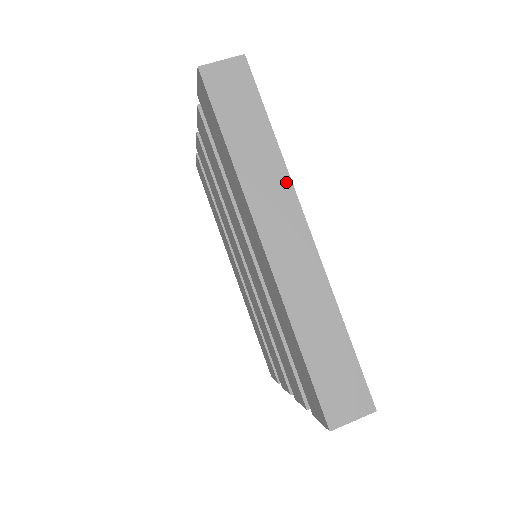
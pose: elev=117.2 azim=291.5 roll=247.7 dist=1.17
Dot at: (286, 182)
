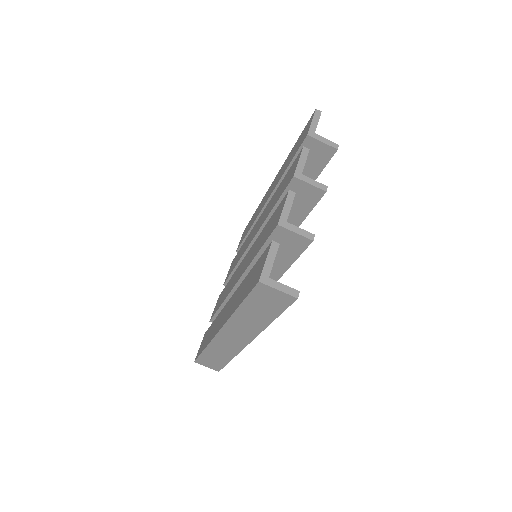
Dot at: (256, 332)
